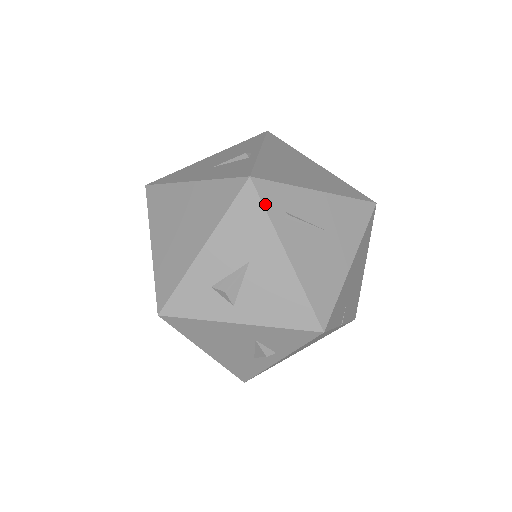
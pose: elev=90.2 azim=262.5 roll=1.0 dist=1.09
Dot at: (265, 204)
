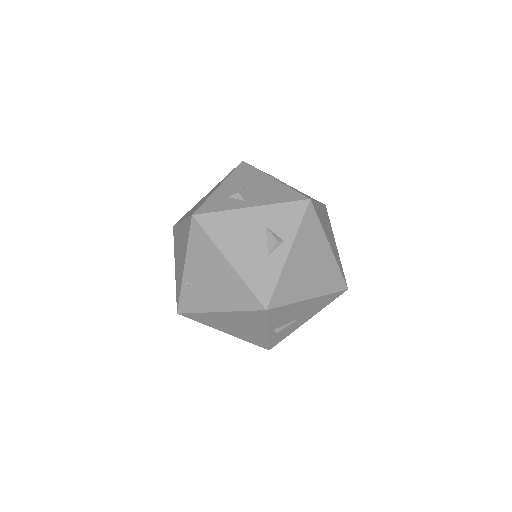
Dot at: (254, 167)
